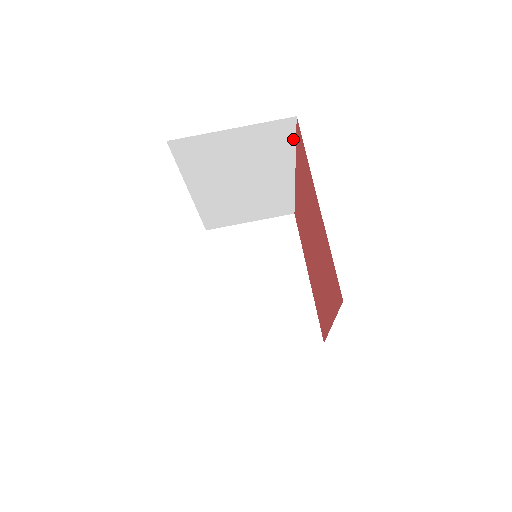
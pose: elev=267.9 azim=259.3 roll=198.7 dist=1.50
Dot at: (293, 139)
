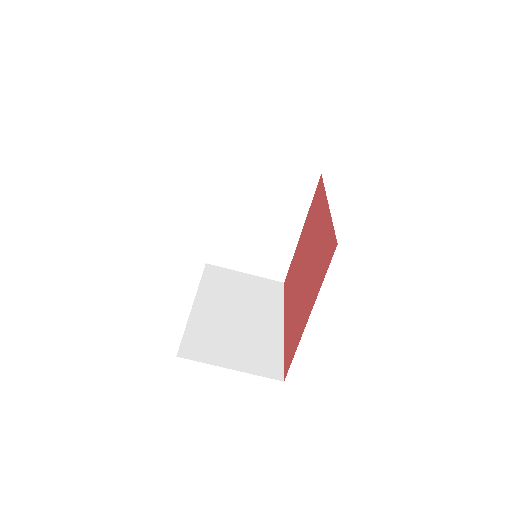
Dot at: occluded
